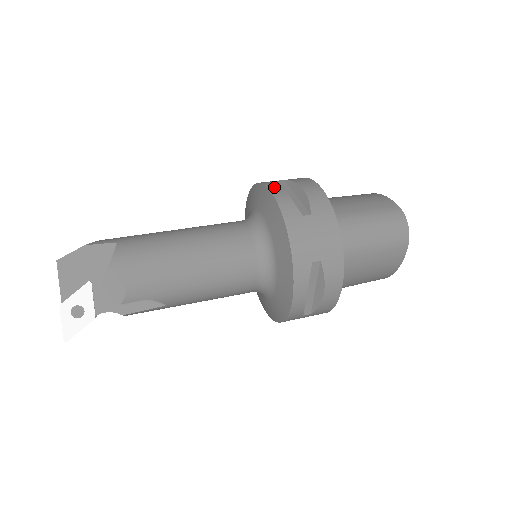
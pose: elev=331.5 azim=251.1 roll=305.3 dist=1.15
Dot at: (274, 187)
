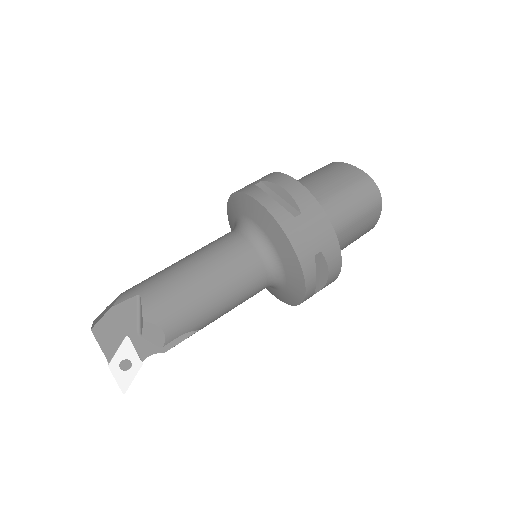
Dot at: (259, 196)
